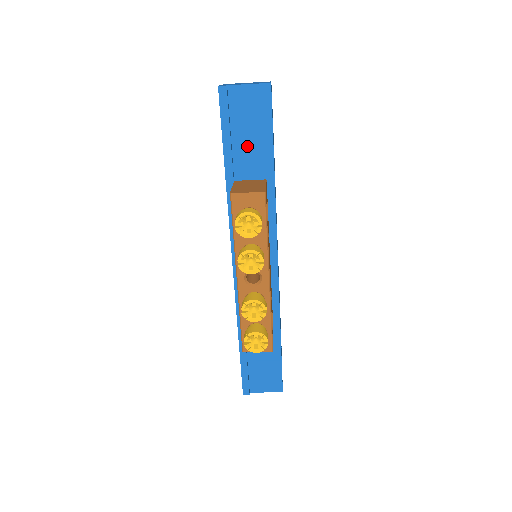
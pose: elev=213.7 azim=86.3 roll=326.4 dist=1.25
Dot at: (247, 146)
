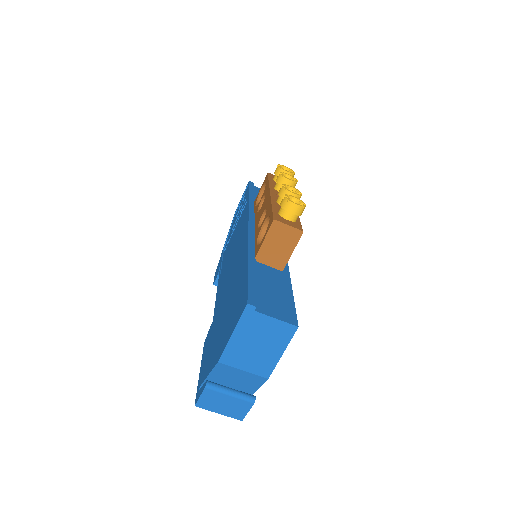
Dot at: occluded
